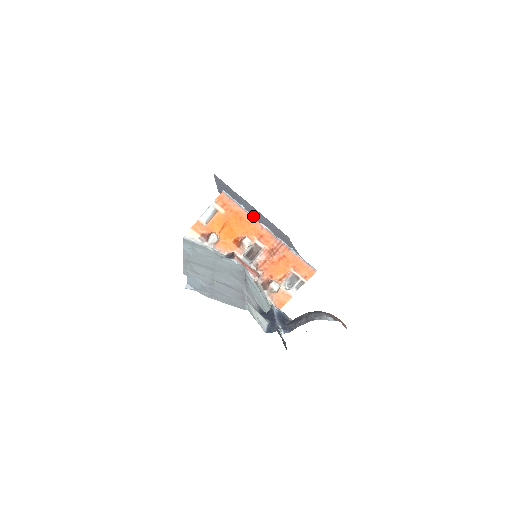
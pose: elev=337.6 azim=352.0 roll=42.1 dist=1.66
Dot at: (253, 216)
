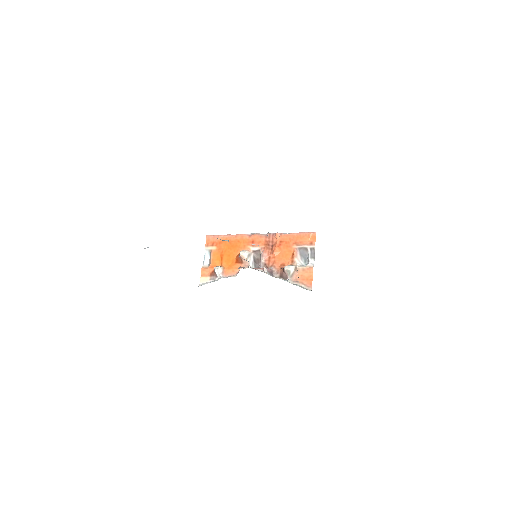
Dot at: occluded
